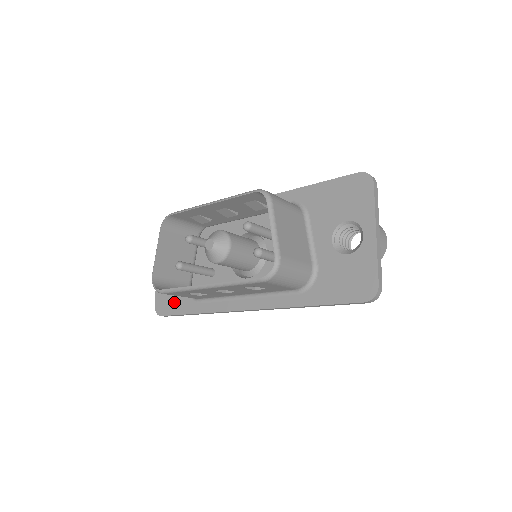
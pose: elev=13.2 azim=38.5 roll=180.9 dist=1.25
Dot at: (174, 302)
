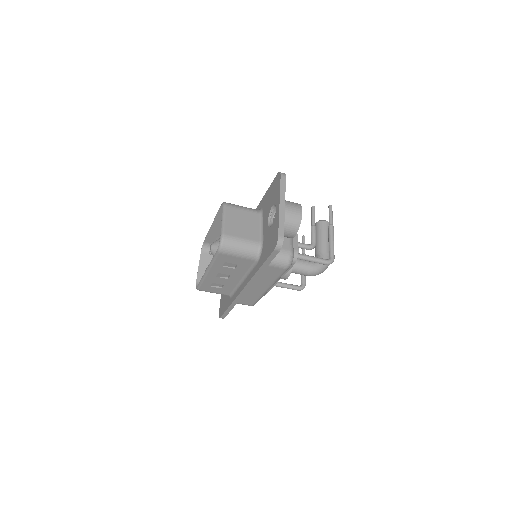
Dot at: (224, 305)
